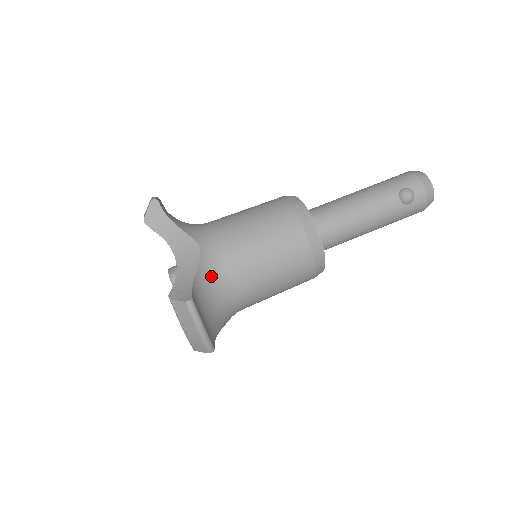
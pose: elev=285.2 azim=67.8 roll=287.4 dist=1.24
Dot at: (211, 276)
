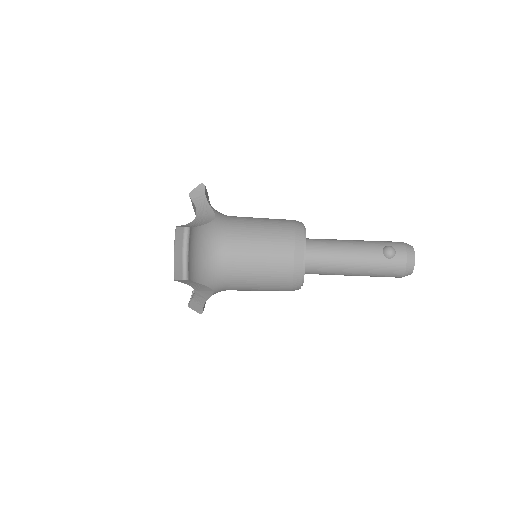
Dot at: (213, 235)
